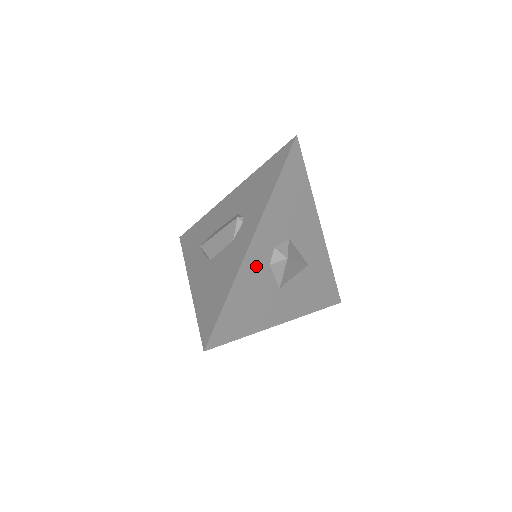
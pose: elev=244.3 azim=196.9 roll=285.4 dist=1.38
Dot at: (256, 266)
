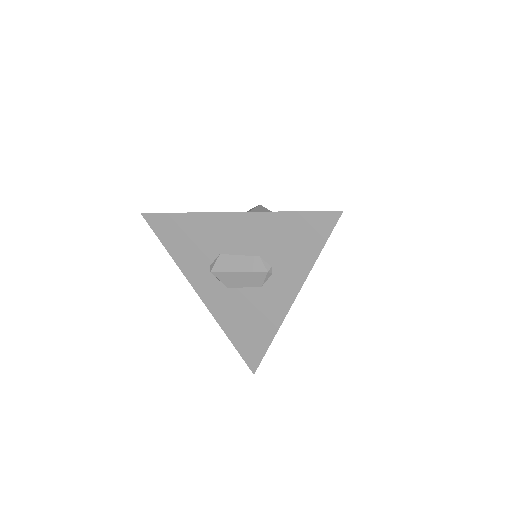
Dot at: occluded
